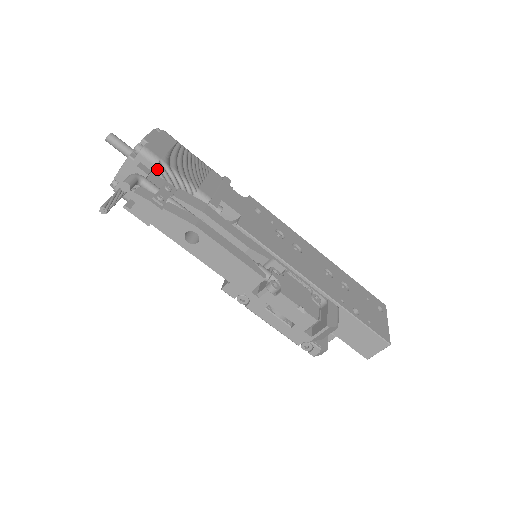
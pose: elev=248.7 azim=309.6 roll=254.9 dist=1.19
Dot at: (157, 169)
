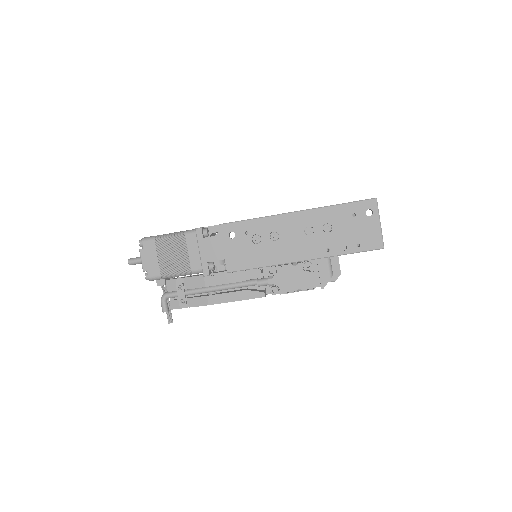
Dot at: occluded
